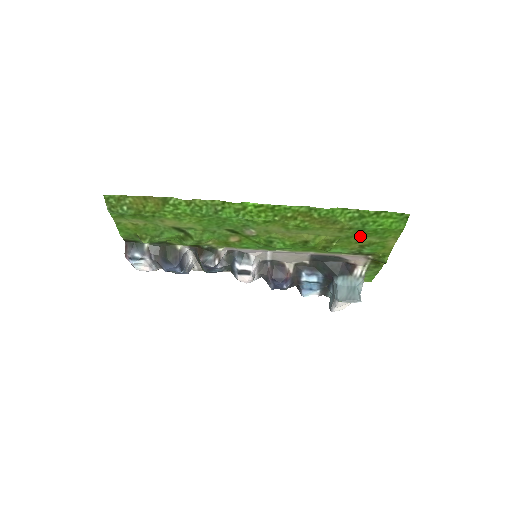
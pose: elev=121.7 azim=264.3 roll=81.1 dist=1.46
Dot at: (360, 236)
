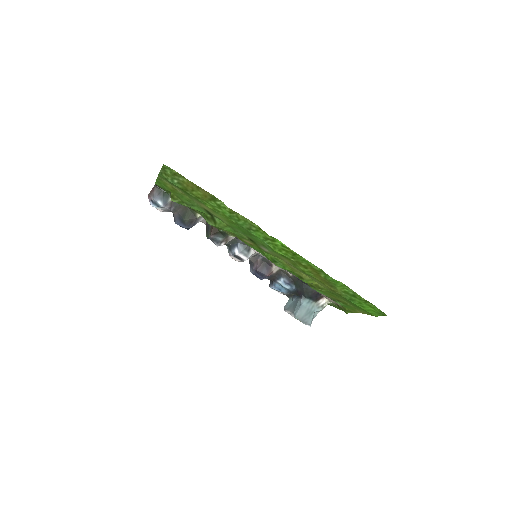
Dot at: occluded
